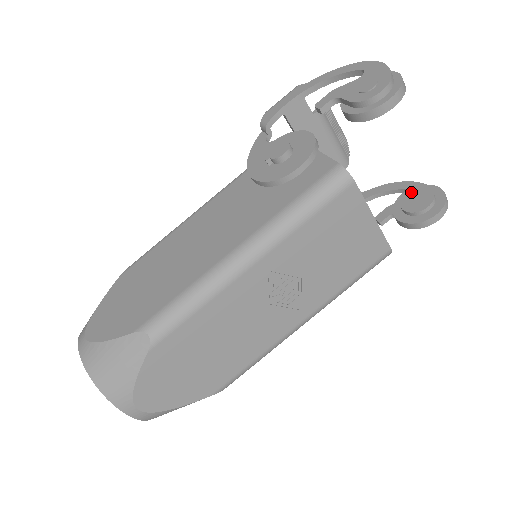
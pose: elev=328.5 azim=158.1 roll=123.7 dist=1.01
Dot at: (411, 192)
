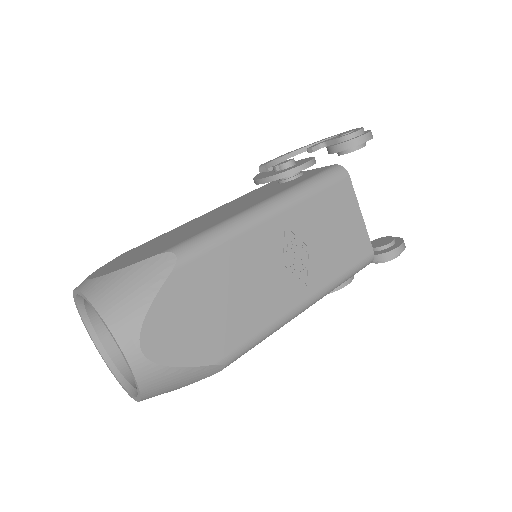
Dot at: (374, 240)
